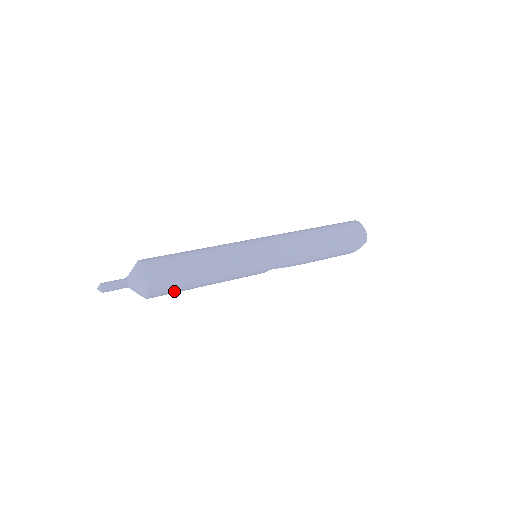
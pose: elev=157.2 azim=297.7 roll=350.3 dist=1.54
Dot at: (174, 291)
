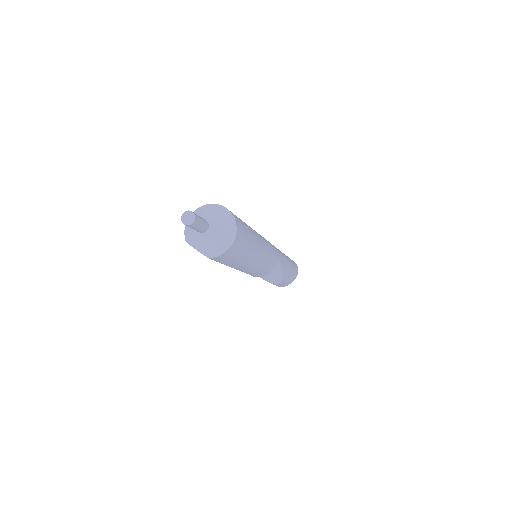
Dot at: (246, 242)
